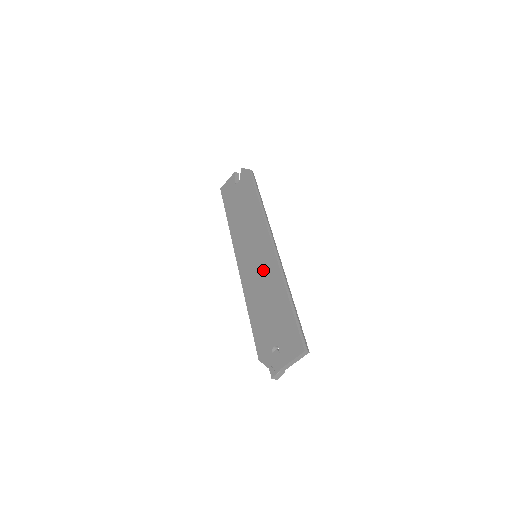
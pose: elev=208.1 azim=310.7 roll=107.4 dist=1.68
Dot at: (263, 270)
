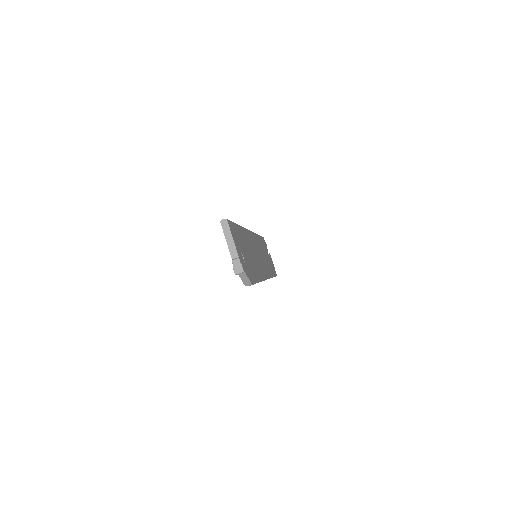
Dot at: occluded
